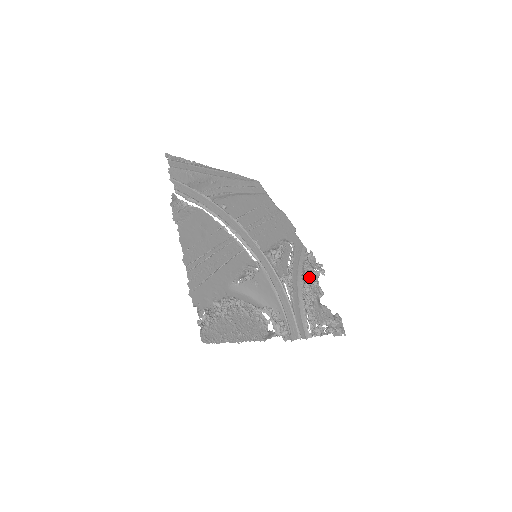
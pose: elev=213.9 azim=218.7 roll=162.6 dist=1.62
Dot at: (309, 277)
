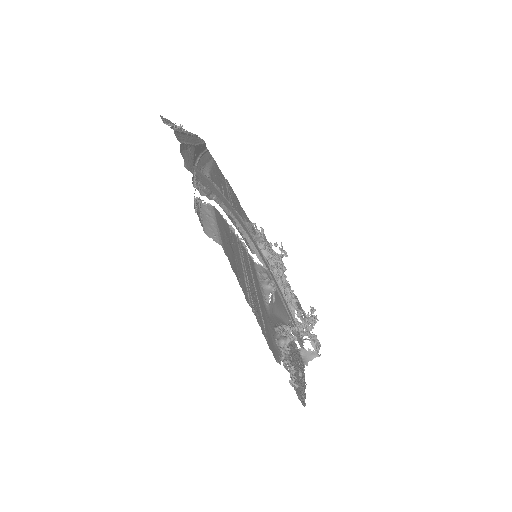
Dot at: (278, 263)
